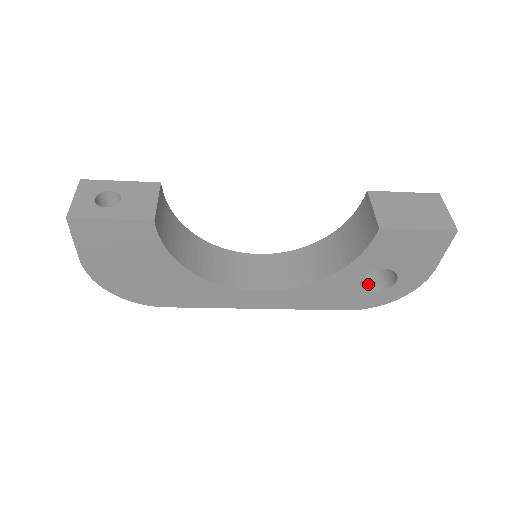
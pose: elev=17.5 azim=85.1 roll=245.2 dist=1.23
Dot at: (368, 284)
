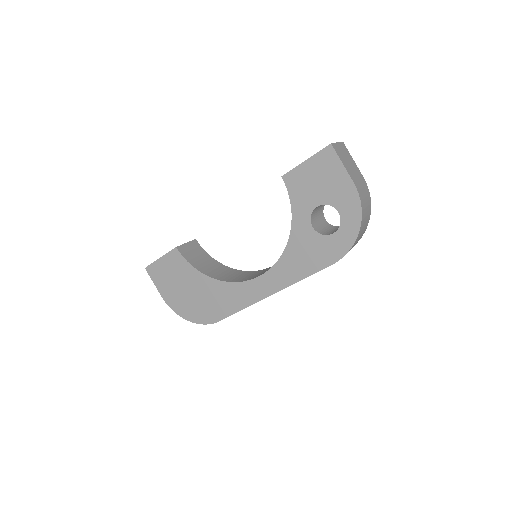
Dot at: occluded
